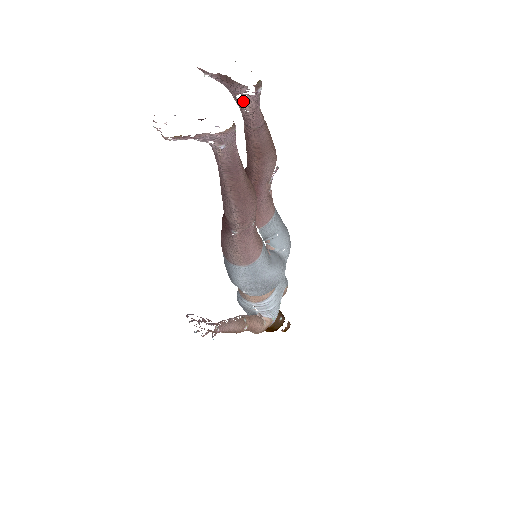
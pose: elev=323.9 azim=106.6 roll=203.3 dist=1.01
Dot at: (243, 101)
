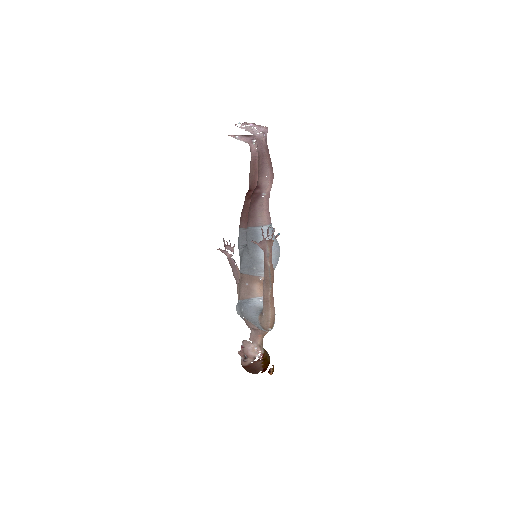
Dot at: (255, 143)
